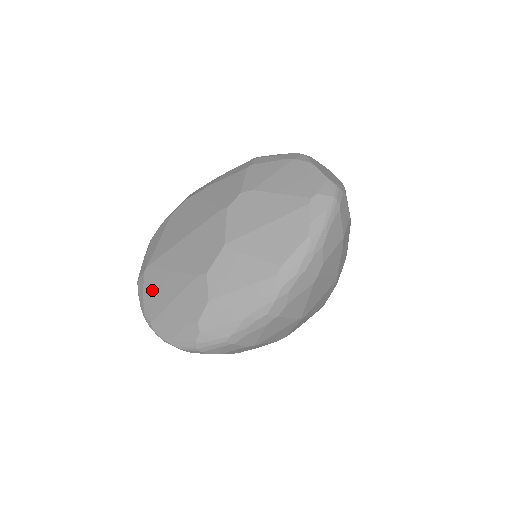
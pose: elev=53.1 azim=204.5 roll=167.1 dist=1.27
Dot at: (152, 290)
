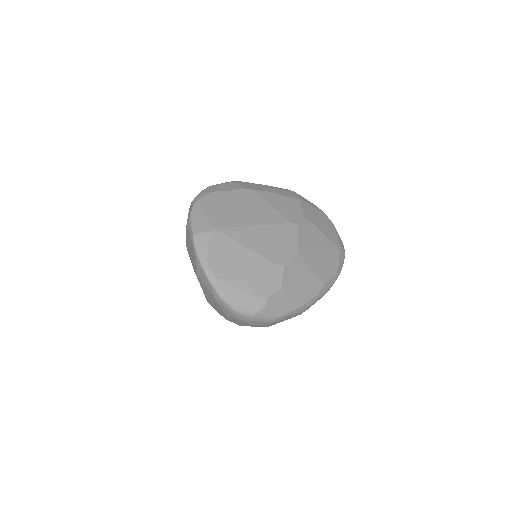
Dot at: (221, 252)
